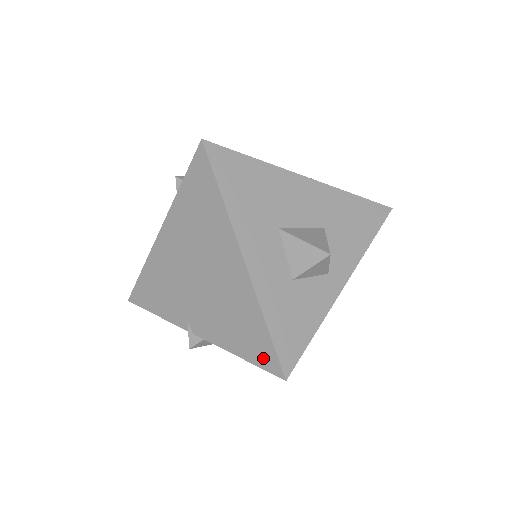
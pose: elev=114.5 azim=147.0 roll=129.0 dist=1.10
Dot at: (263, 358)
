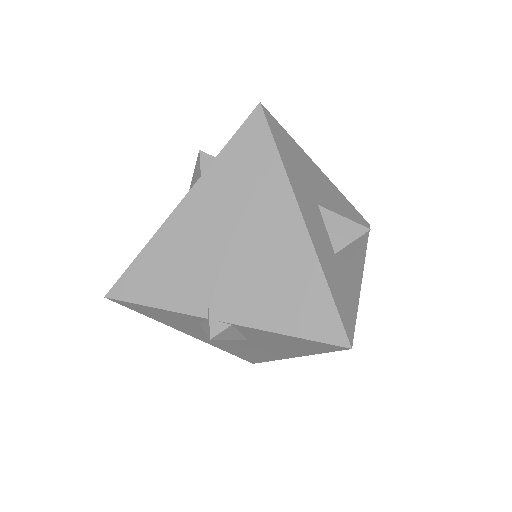
Dot at: (322, 328)
